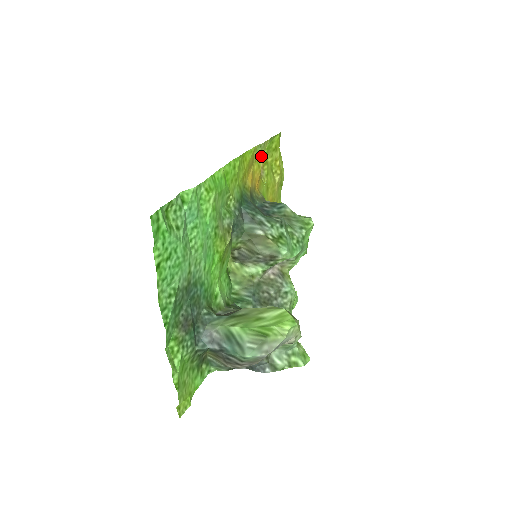
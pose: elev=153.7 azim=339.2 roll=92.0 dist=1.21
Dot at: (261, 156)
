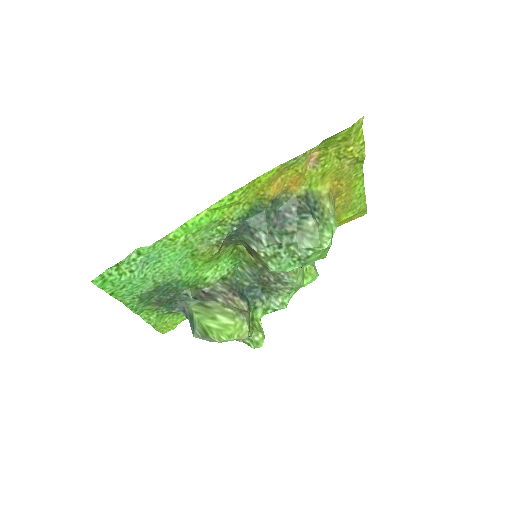
Dot at: (301, 162)
